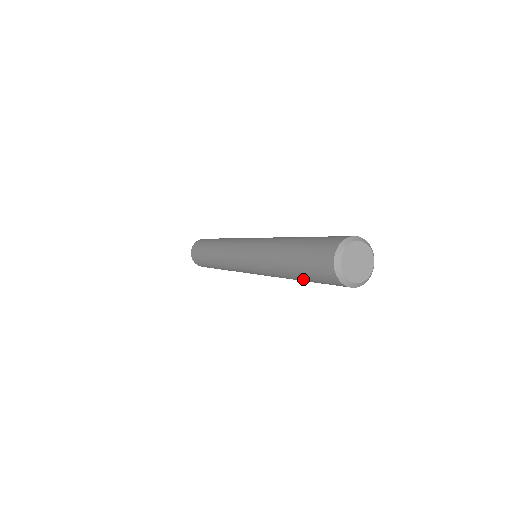
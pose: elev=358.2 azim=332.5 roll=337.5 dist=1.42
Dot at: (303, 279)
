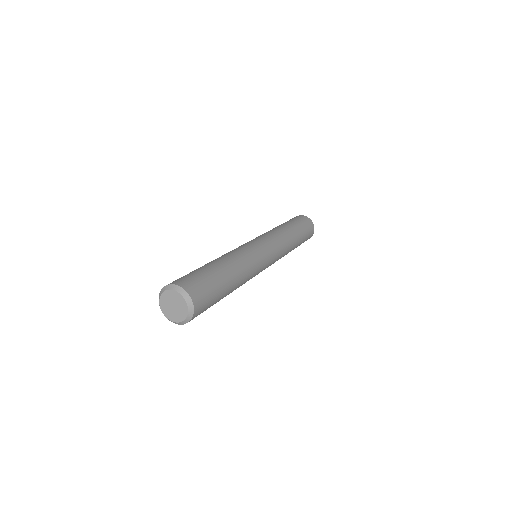
Dot at: occluded
